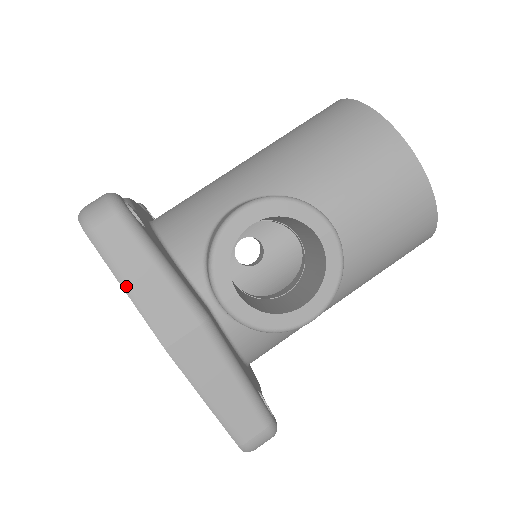
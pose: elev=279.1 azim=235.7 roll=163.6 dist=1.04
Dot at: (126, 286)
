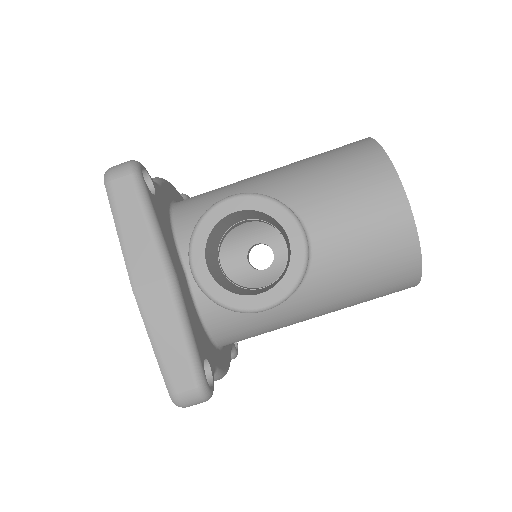
Dot at: (119, 231)
